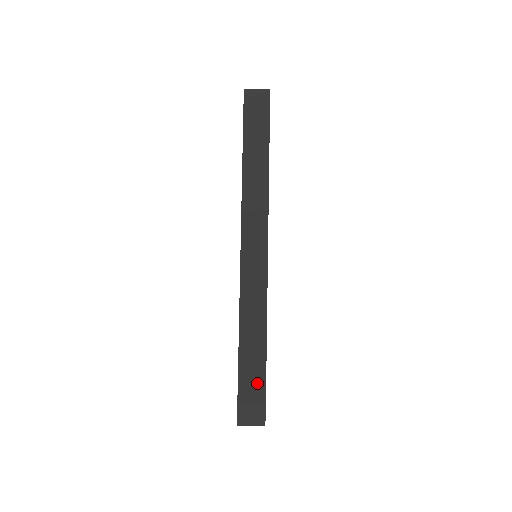
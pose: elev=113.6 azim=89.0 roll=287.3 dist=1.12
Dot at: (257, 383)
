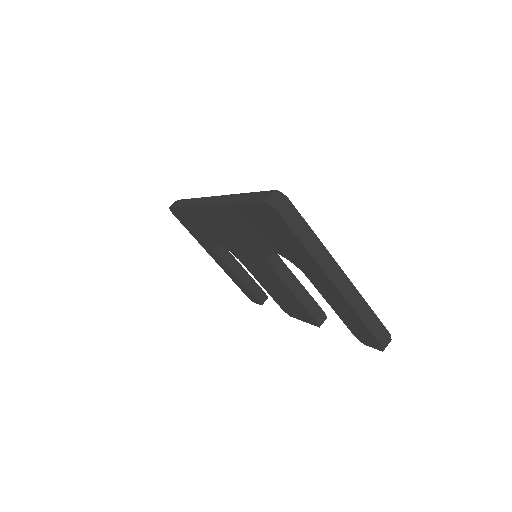
Dot at: (381, 330)
